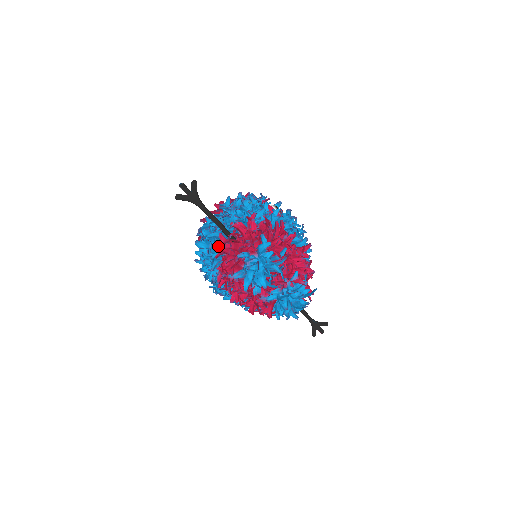
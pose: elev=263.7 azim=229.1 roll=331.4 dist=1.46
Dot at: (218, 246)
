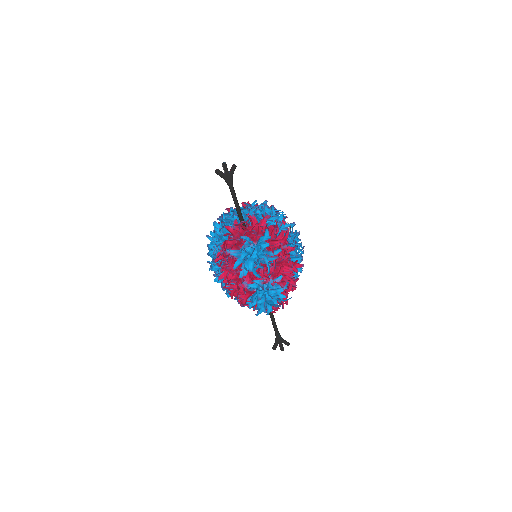
Dot at: (230, 227)
